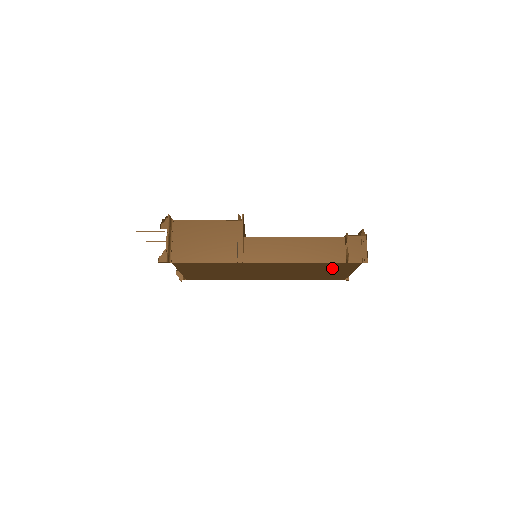
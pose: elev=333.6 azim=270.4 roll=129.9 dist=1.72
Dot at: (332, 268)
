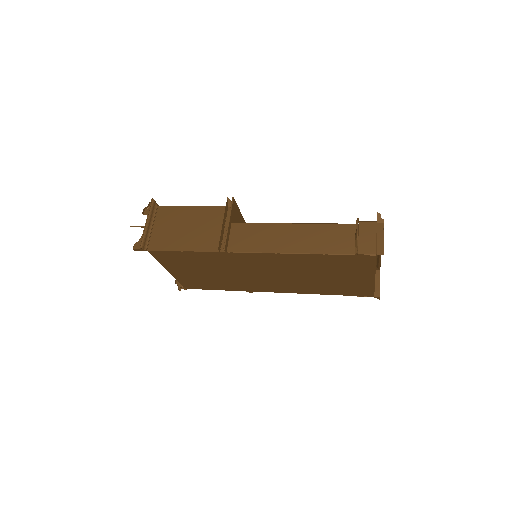
Dot at: (343, 267)
